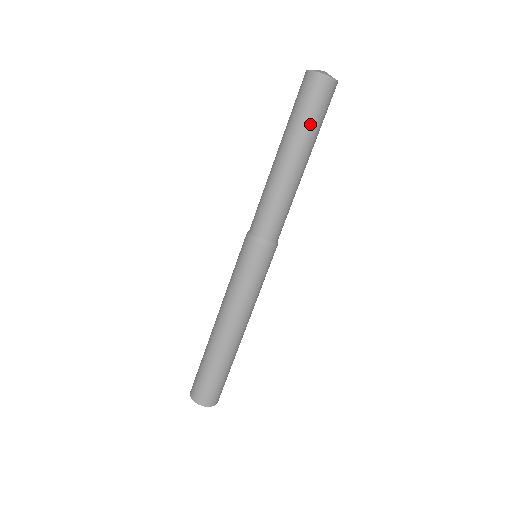
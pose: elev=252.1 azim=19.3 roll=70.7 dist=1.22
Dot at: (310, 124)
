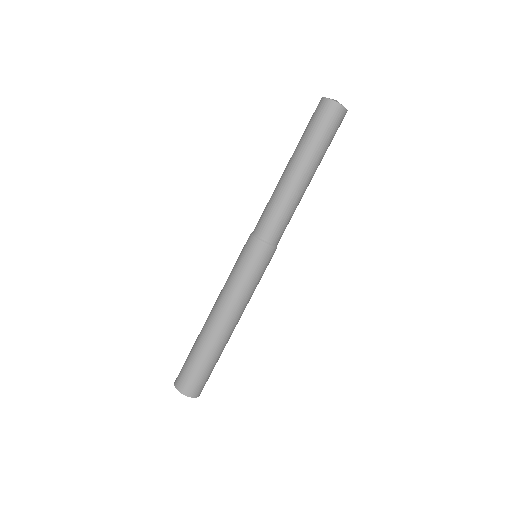
Dot at: (327, 147)
